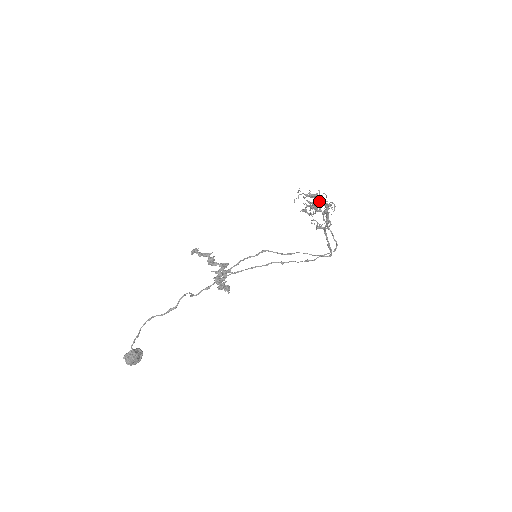
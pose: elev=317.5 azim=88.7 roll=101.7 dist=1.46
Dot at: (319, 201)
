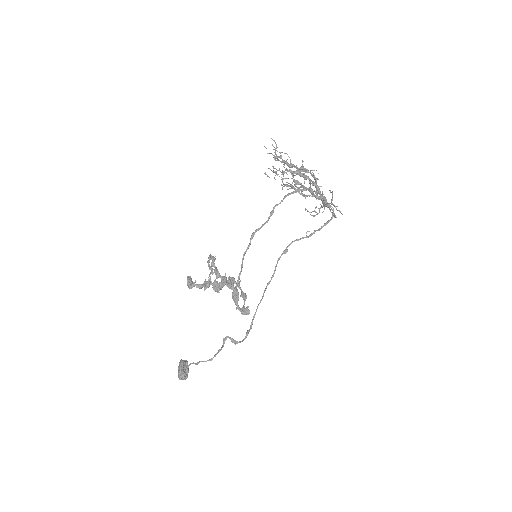
Dot at: occluded
